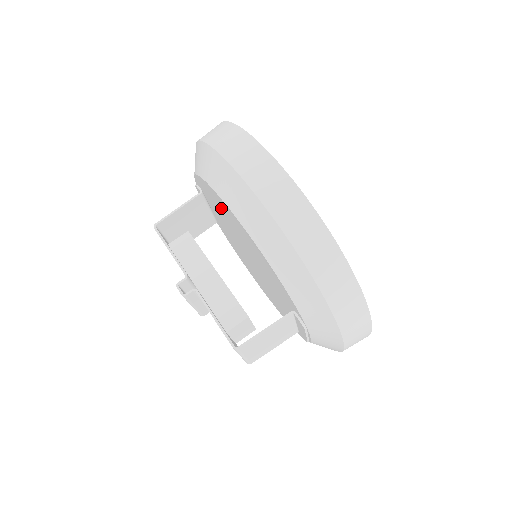
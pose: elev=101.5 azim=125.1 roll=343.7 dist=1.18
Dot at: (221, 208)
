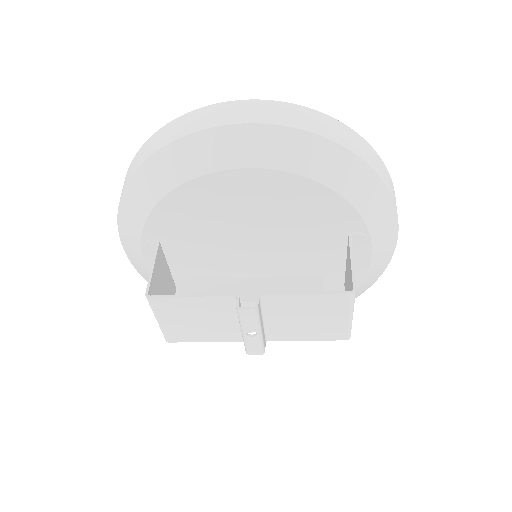
Dot at: (211, 208)
